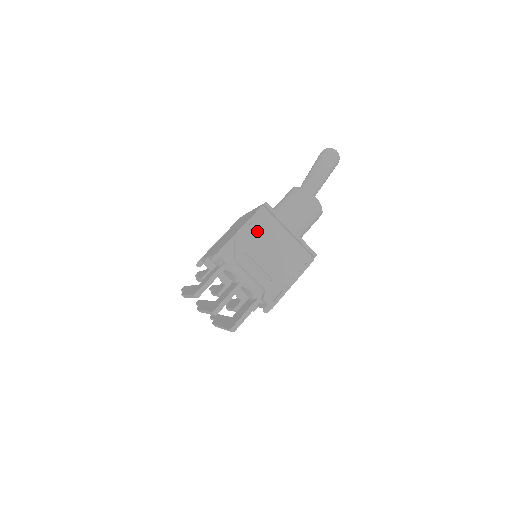
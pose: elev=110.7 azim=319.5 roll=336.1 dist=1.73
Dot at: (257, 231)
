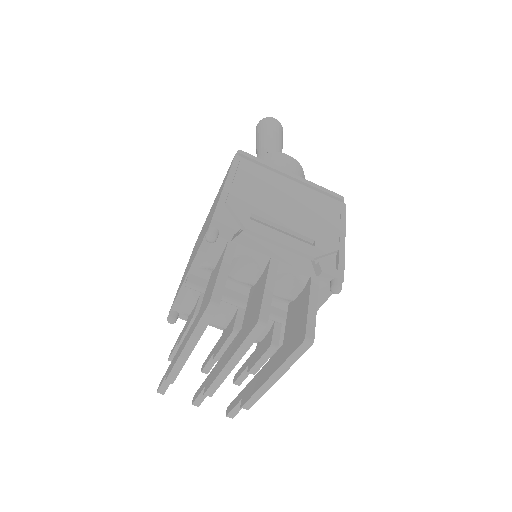
Dot at: (250, 184)
